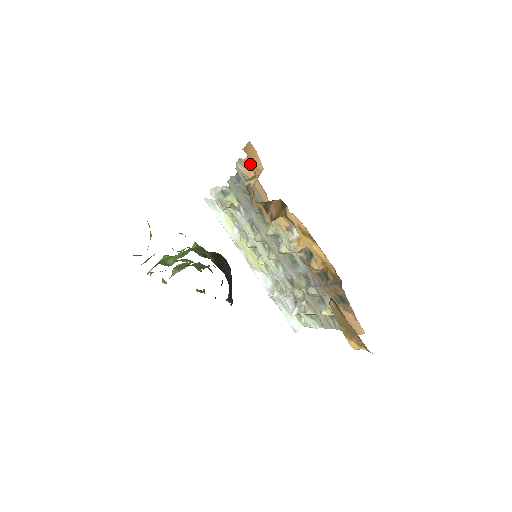
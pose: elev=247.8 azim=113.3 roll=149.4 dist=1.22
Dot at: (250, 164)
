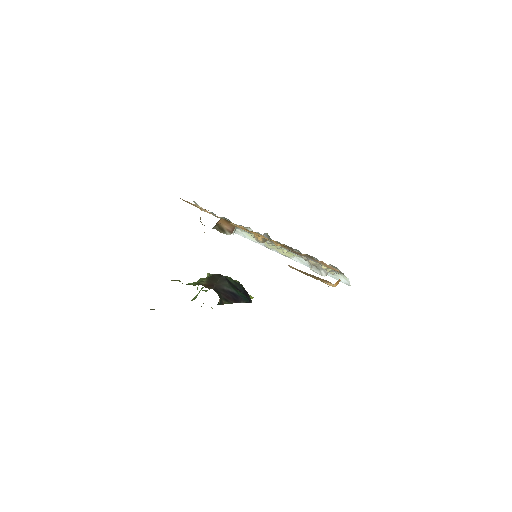
Dot at: occluded
